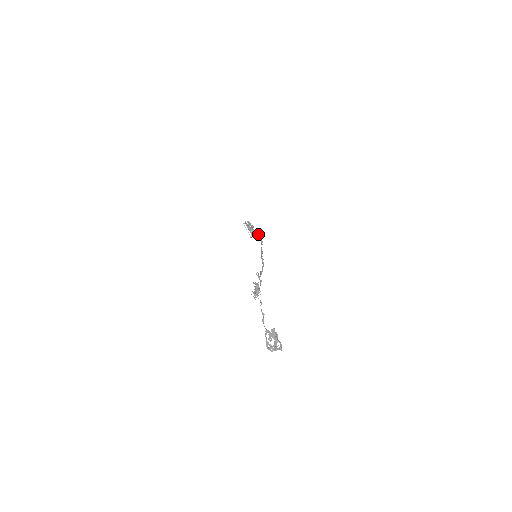
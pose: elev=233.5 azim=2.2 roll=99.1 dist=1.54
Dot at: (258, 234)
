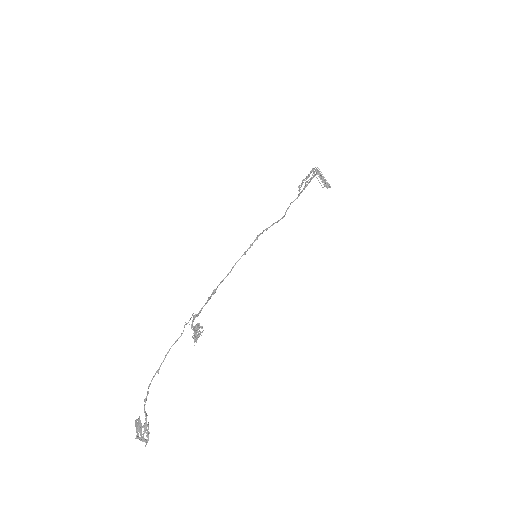
Dot at: (285, 212)
